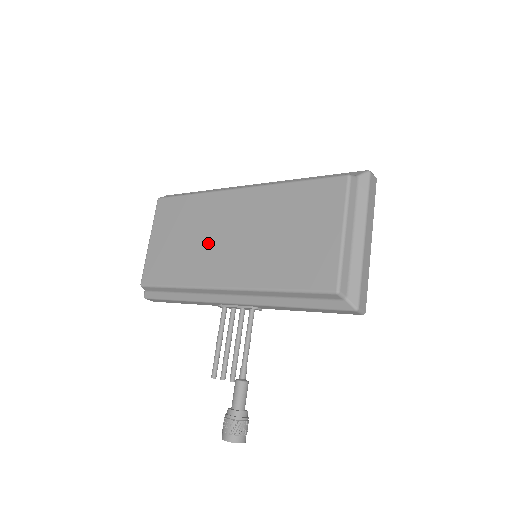
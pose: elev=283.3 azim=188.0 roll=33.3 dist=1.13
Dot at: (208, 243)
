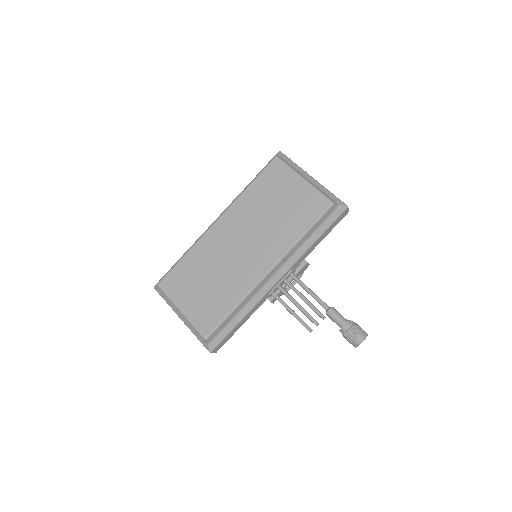
Dot at: (229, 264)
